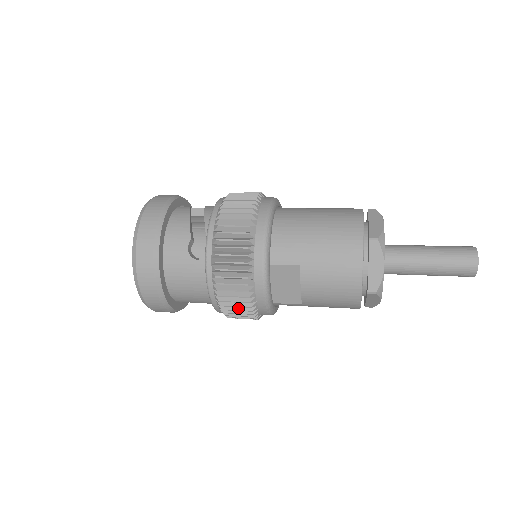
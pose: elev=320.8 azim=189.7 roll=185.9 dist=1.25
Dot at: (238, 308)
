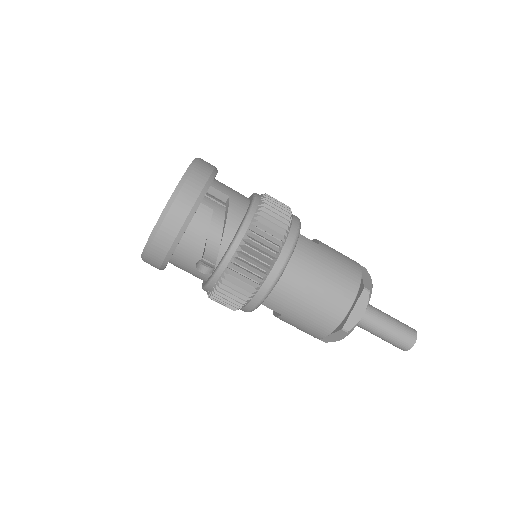
Dot at: occluded
